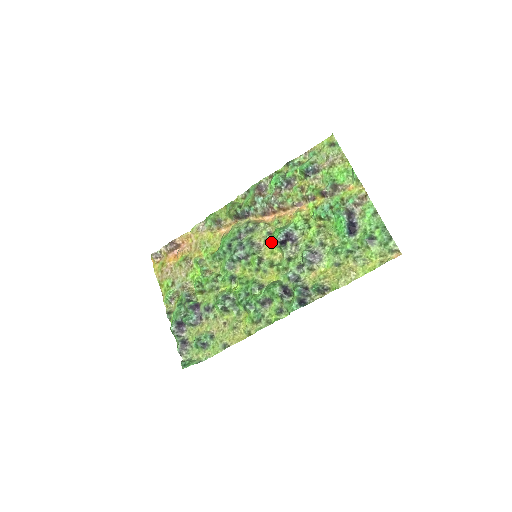
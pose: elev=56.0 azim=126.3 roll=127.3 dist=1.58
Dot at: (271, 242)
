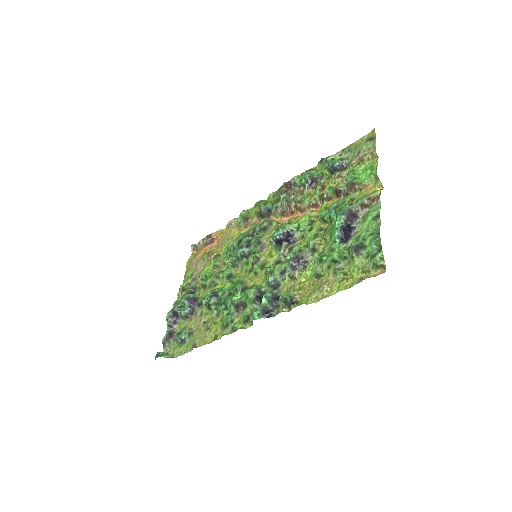
Dot at: occluded
